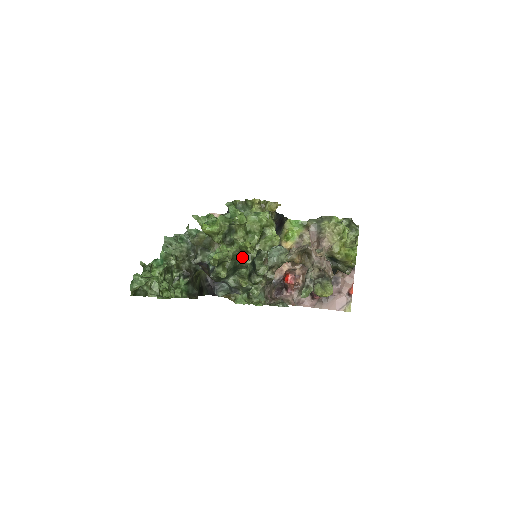
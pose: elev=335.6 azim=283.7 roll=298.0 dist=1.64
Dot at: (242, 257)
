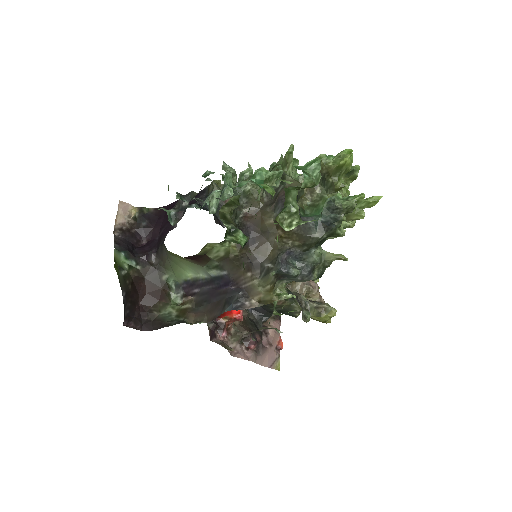
Dot at: occluded
